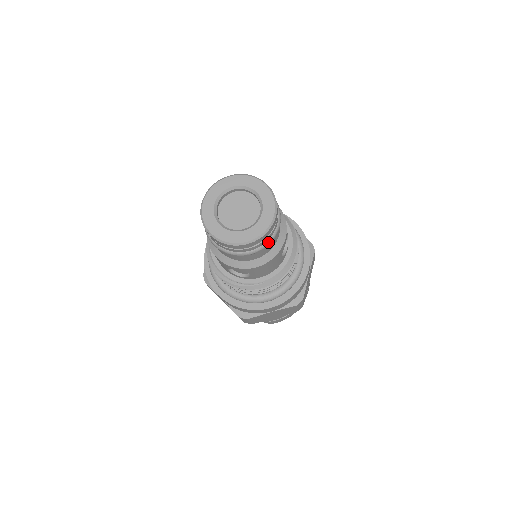
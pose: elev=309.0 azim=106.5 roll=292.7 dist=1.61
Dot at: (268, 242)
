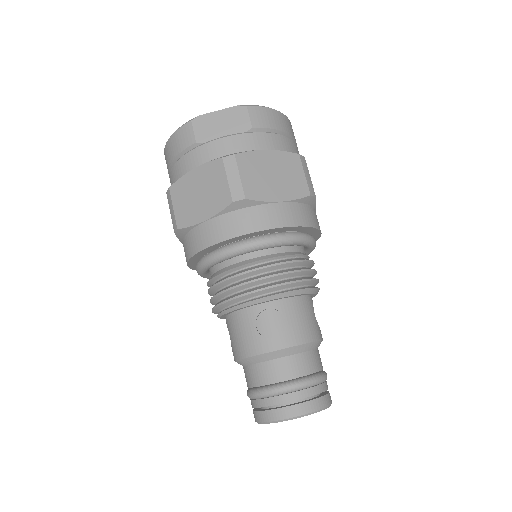
Dot at: occluded
